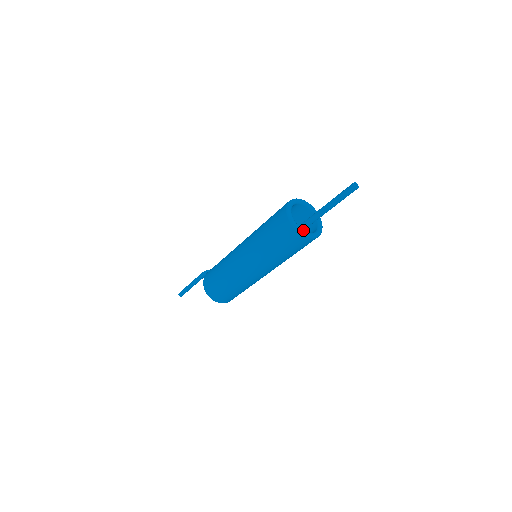
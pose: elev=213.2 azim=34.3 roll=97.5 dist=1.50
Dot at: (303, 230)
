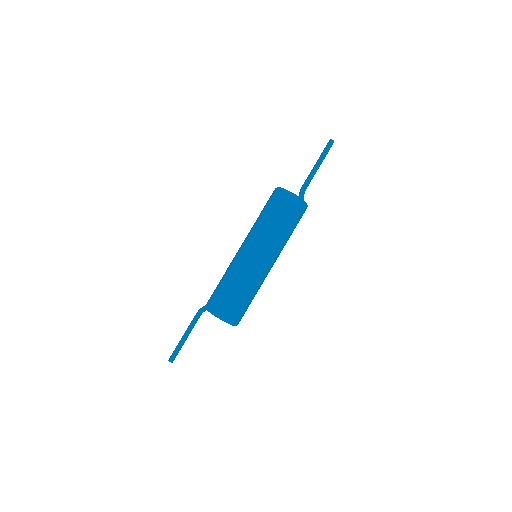
Dot at: (304, 192)
